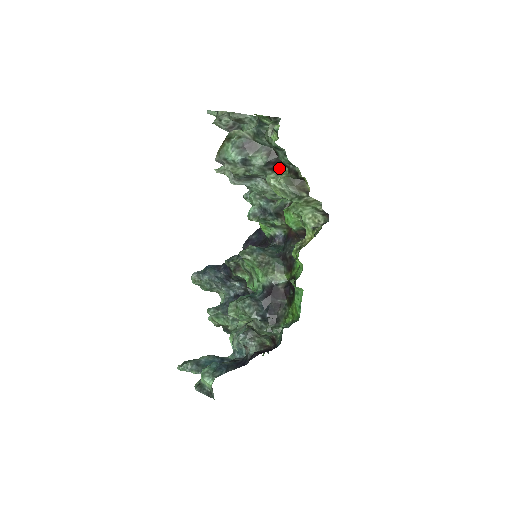
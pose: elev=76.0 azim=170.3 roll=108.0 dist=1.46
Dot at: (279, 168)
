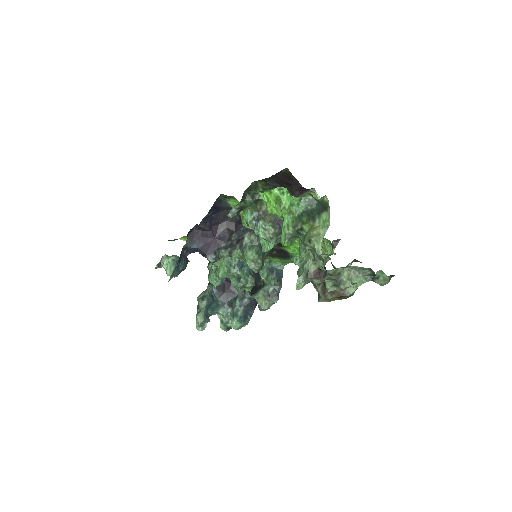
Dot at: occluded
